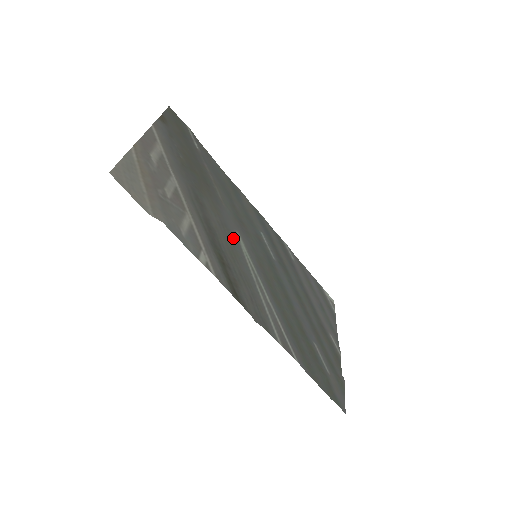
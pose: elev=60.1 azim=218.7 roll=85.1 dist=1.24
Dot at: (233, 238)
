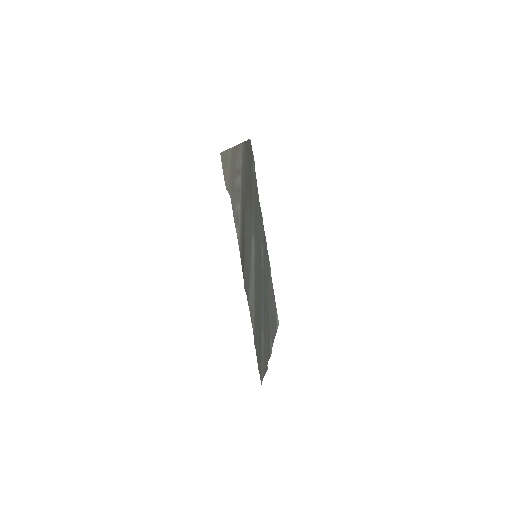
Dot at: (251, 236)
